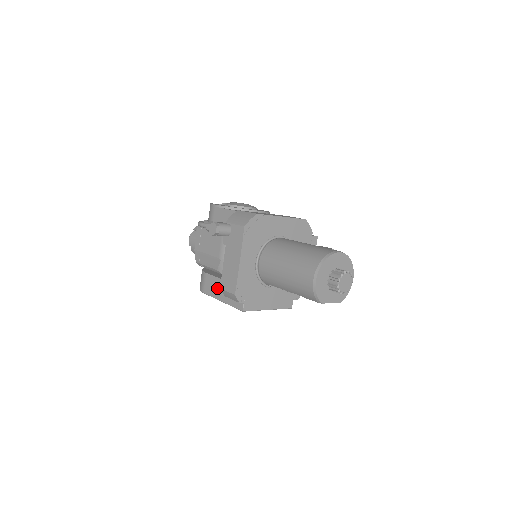
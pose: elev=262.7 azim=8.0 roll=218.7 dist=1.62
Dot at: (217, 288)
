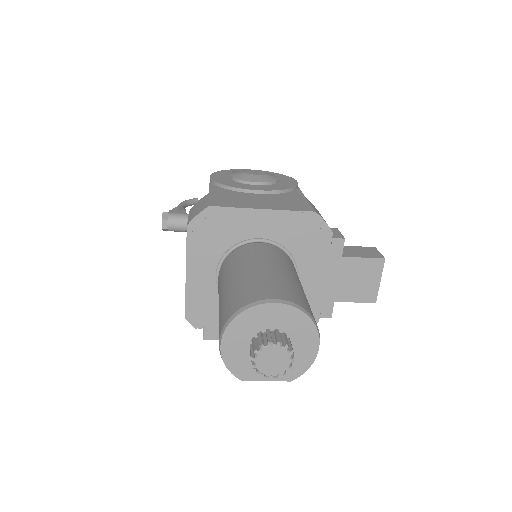
Dot at: occluded
